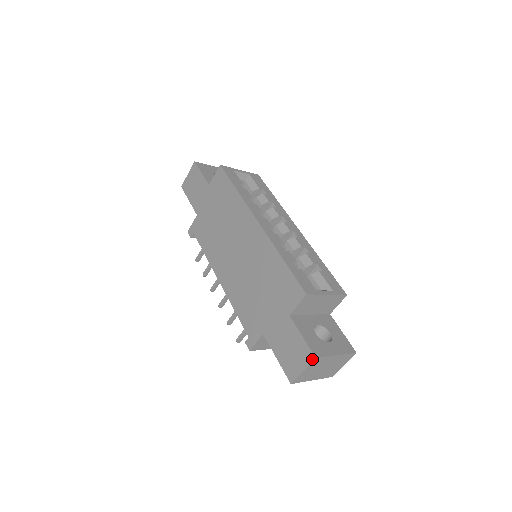
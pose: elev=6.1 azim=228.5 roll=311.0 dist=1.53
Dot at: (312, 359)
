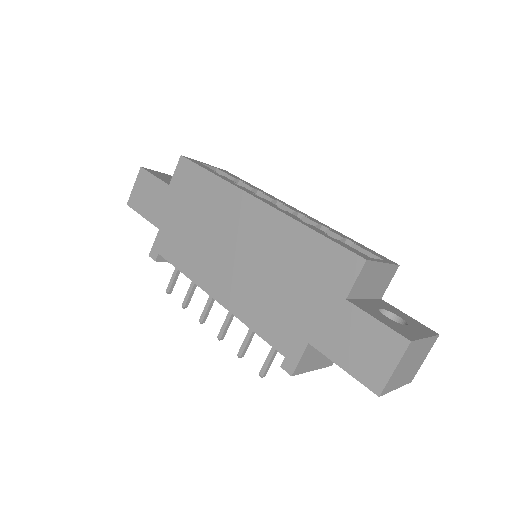
Dot at: (406, 345)
